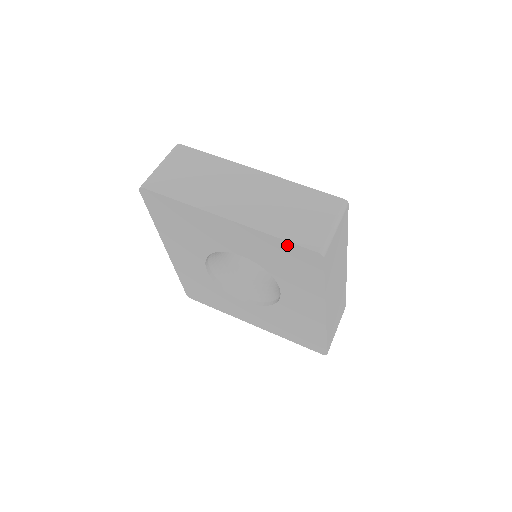
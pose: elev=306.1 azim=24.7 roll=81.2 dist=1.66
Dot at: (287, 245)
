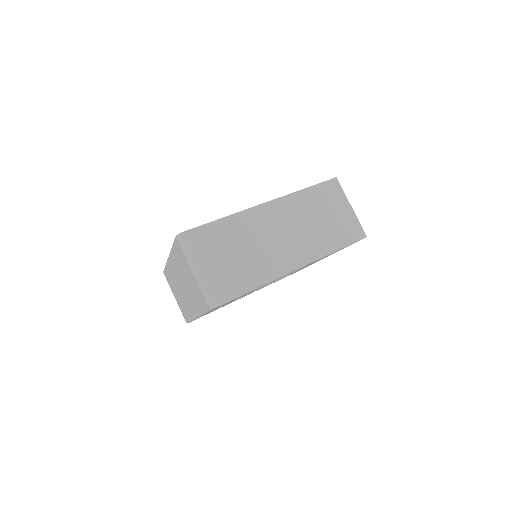
Dot at: occluded
